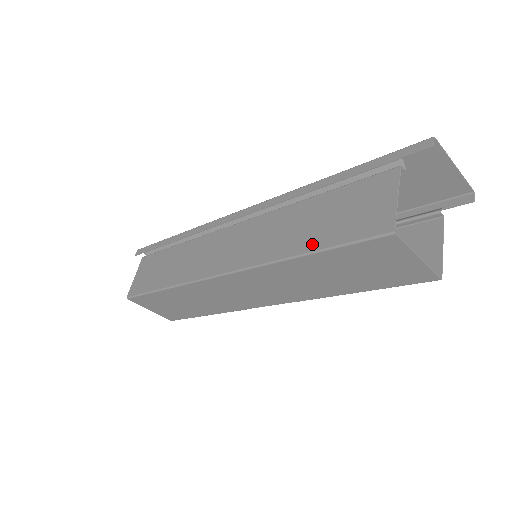
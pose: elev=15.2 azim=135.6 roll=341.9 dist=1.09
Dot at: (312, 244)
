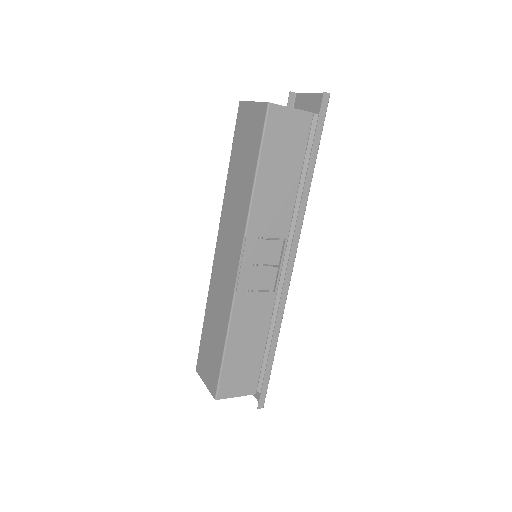
Dot at: occluded
